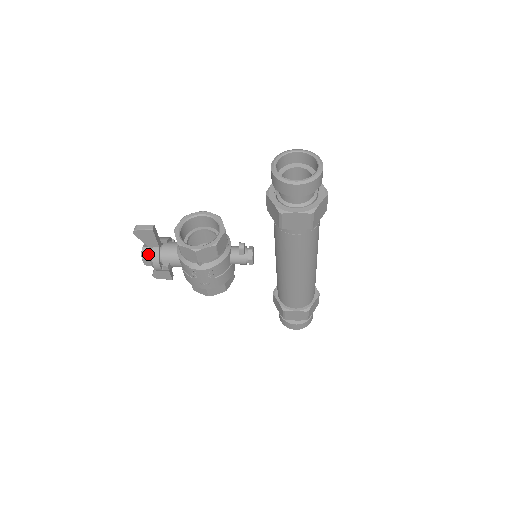
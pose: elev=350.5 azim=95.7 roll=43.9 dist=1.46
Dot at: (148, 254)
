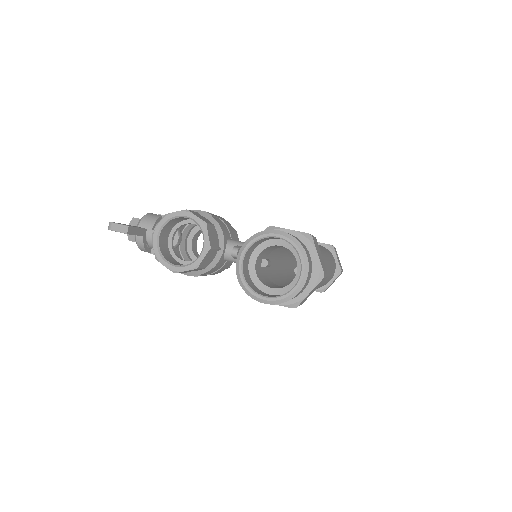
Dot at: (134, 237)
